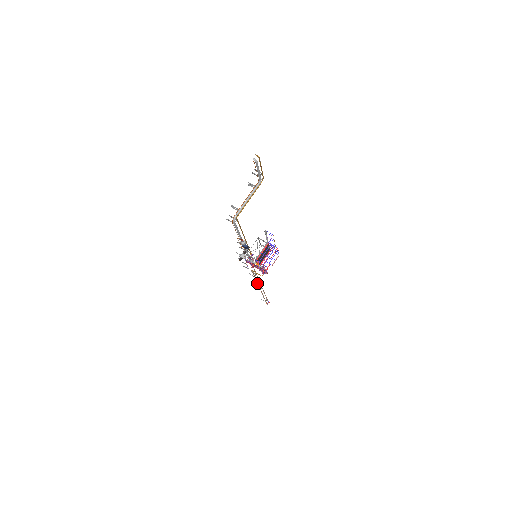
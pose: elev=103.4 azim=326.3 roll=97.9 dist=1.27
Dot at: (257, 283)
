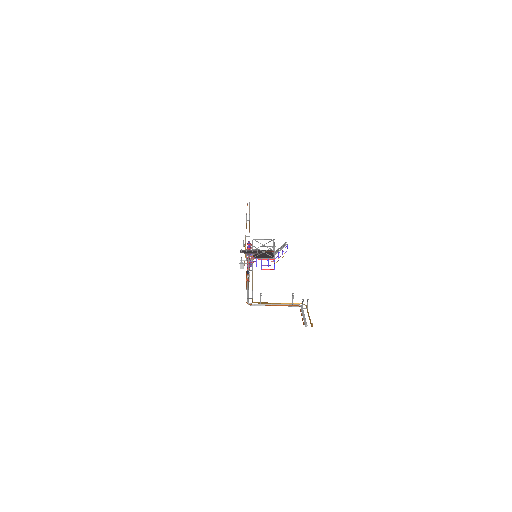
Dot at: occluded
